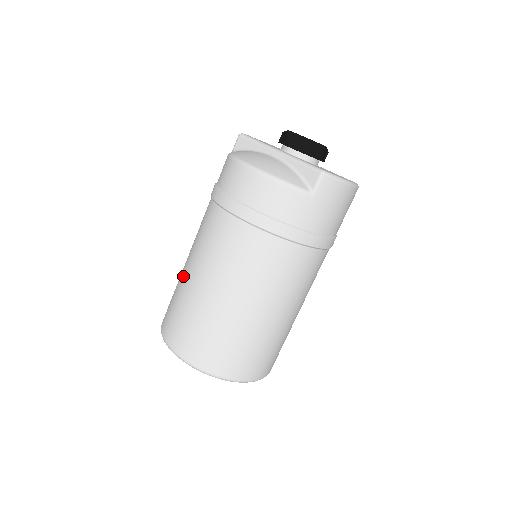
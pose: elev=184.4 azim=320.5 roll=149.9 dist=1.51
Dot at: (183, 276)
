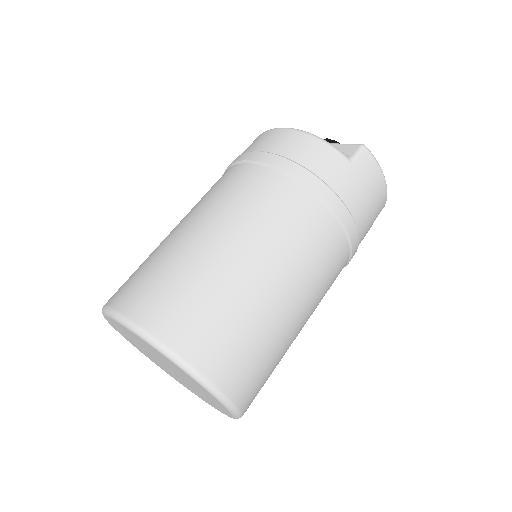
Dot at: occluded
